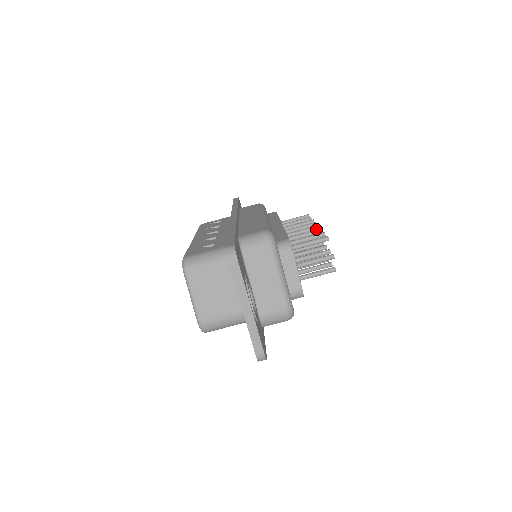
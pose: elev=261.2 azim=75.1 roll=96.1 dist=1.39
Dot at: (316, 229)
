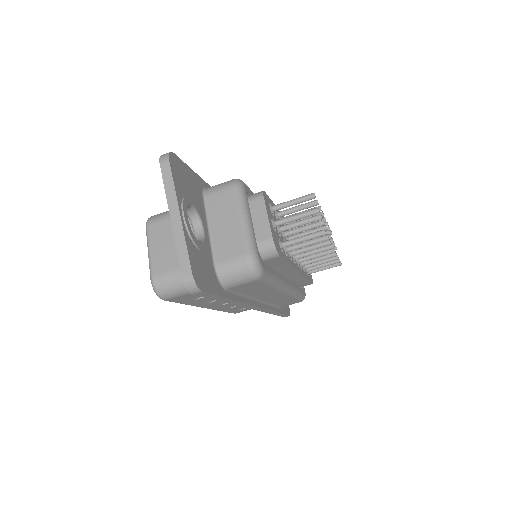
Dot at: occluded
